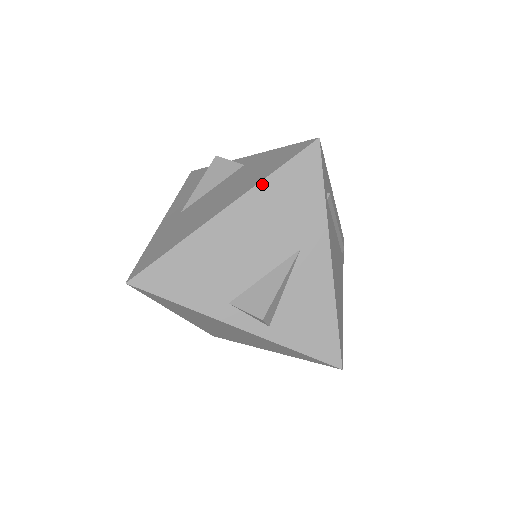
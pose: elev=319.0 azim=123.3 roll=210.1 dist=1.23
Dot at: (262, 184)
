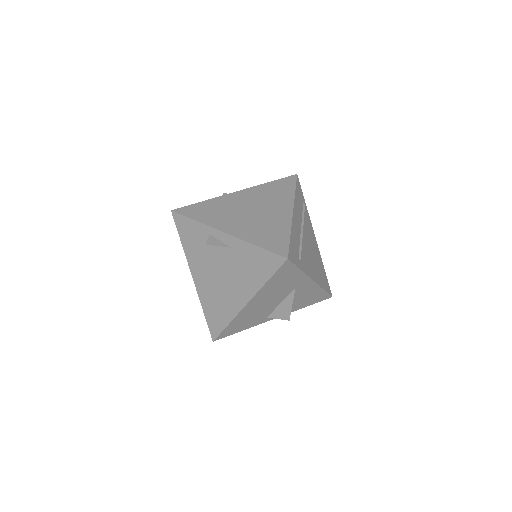
Dot at: (263, 288)
